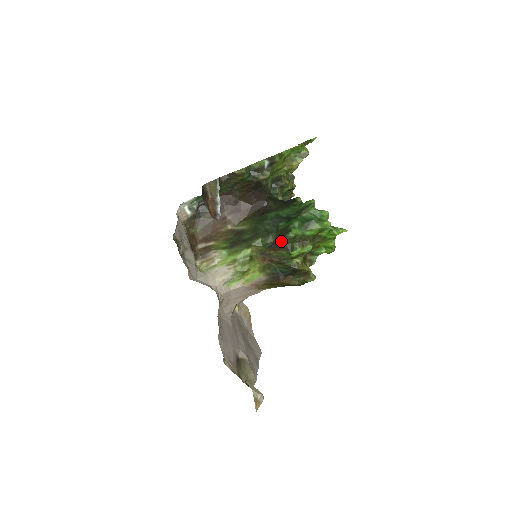
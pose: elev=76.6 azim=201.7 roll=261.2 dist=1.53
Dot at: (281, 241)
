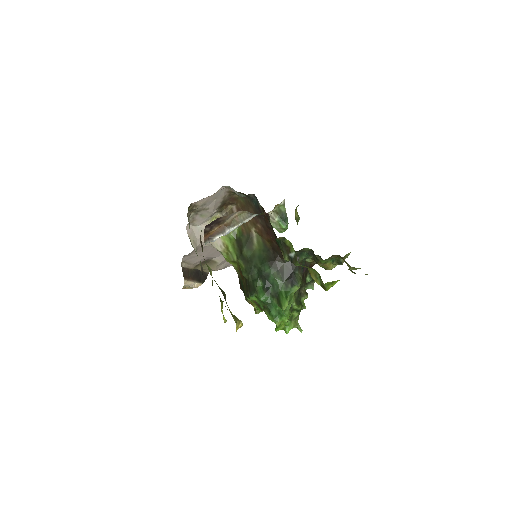
Dot at: (247, 287)
